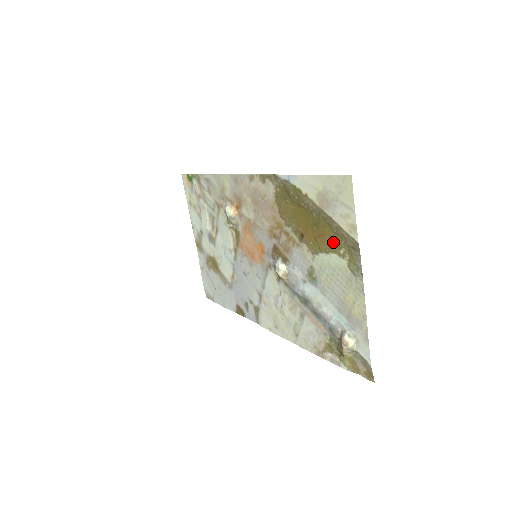
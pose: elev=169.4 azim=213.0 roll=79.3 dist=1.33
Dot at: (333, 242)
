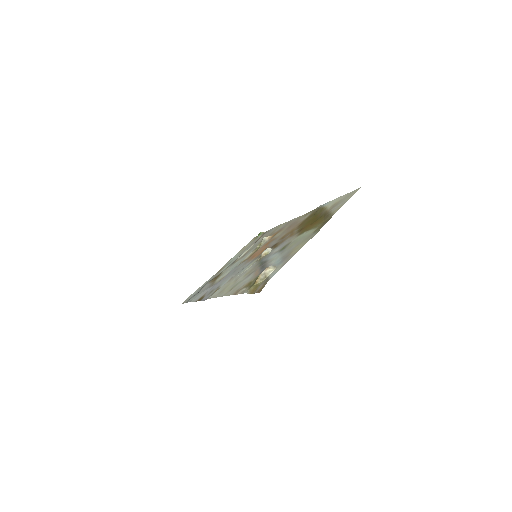
Dot at: (318, 223)
